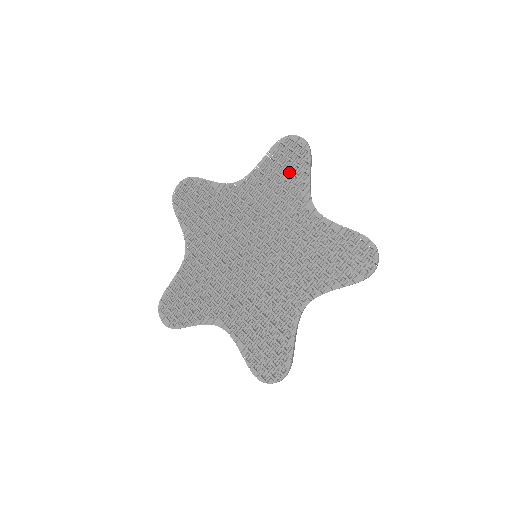
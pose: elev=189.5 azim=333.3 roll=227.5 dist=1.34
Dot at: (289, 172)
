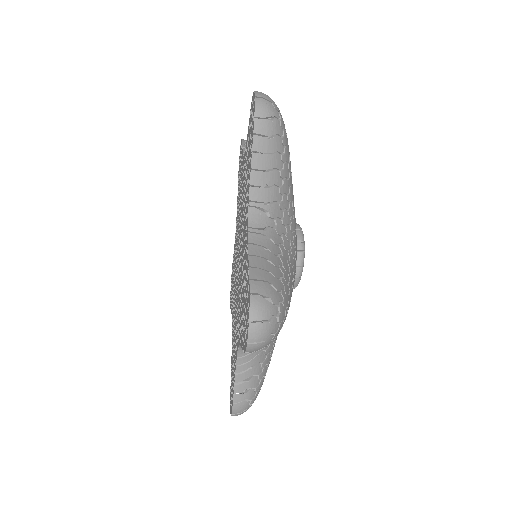
Dot at: (240, 170)
